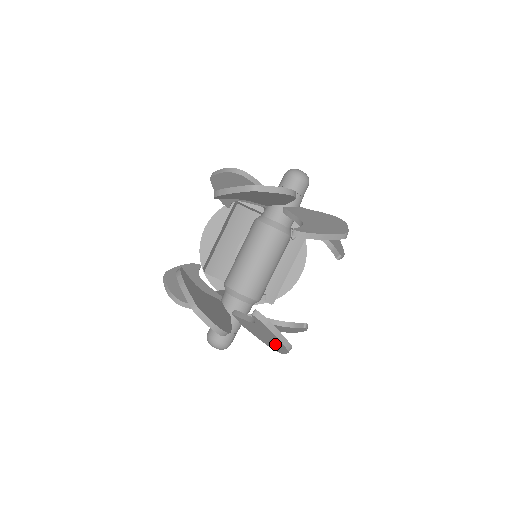
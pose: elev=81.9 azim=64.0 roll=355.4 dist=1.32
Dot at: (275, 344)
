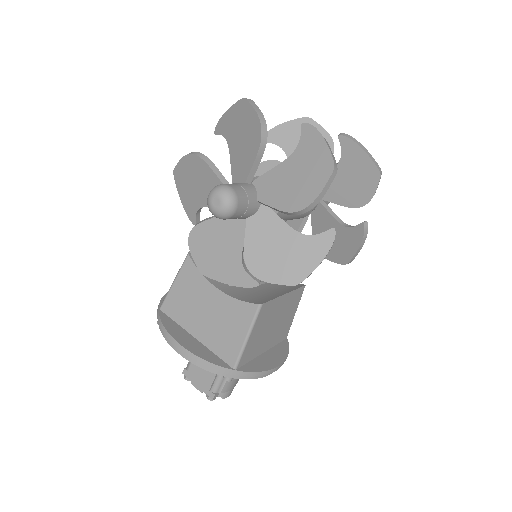
Dot at: (312, 177)
